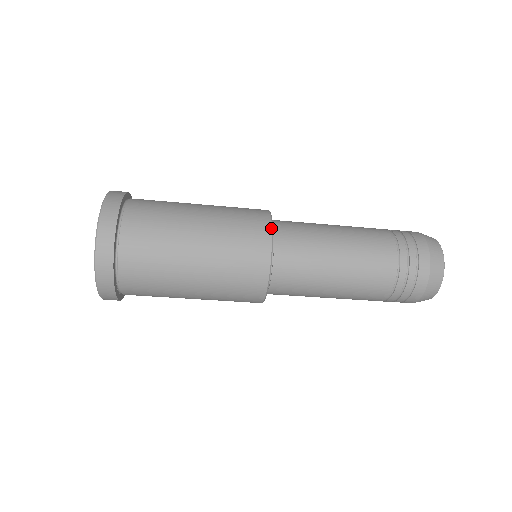
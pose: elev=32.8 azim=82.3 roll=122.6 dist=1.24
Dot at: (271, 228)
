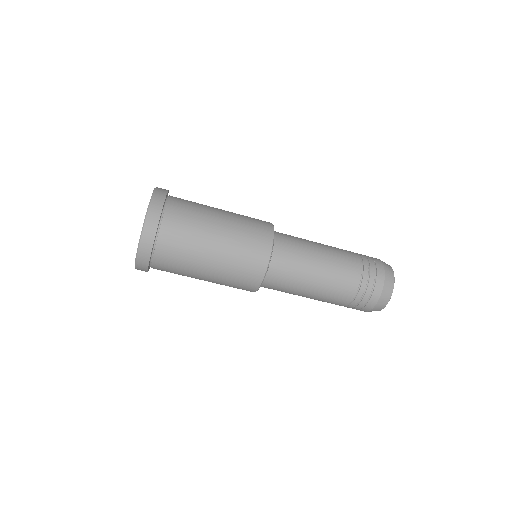
Dot at: (273, 241)
